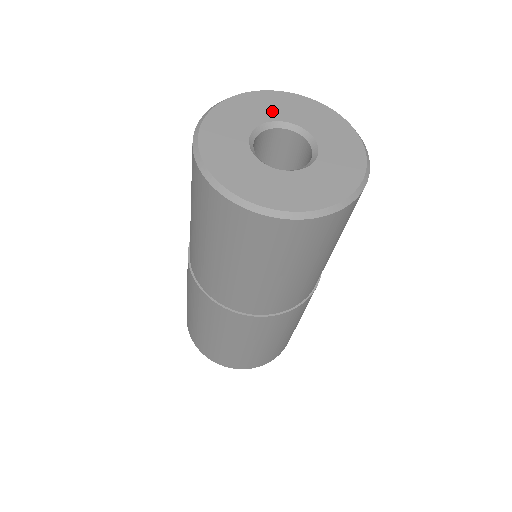
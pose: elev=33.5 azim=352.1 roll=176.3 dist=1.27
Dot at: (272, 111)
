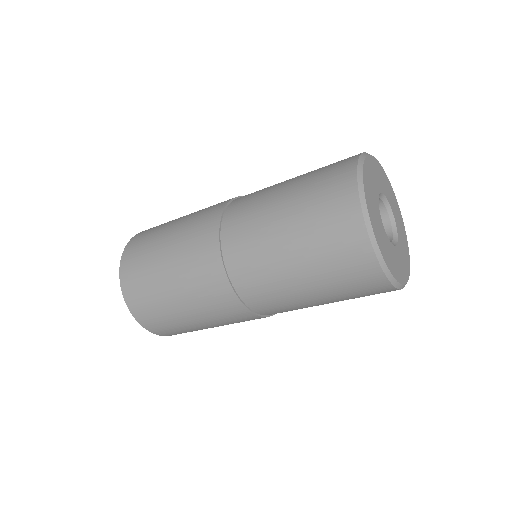
Dot at: (376, 182)
